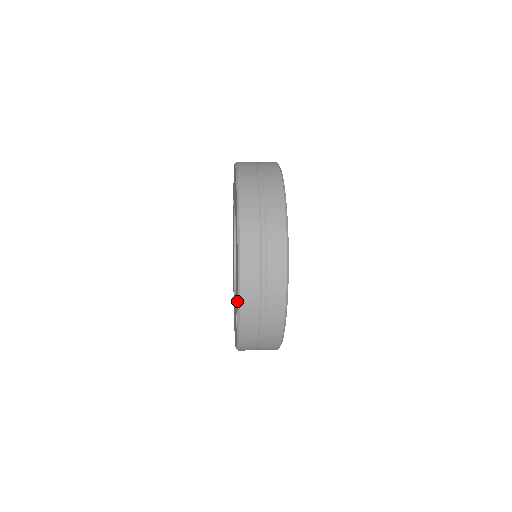
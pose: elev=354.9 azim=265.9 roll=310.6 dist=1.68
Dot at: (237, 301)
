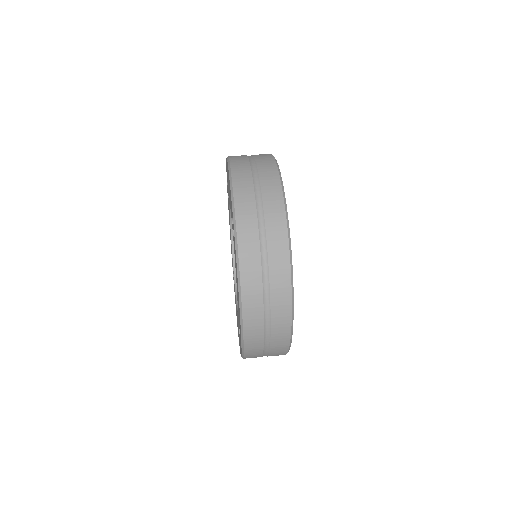
Dot at: occluded
